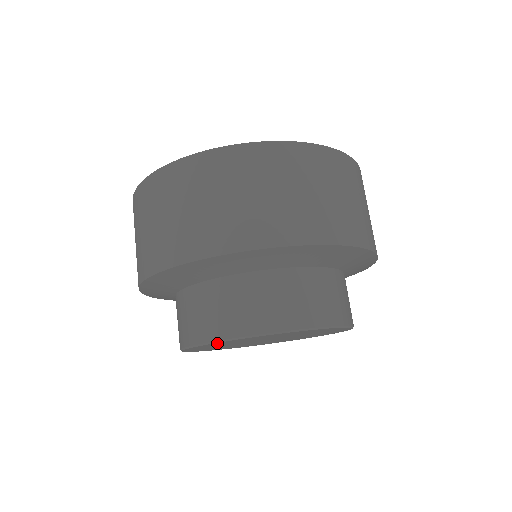
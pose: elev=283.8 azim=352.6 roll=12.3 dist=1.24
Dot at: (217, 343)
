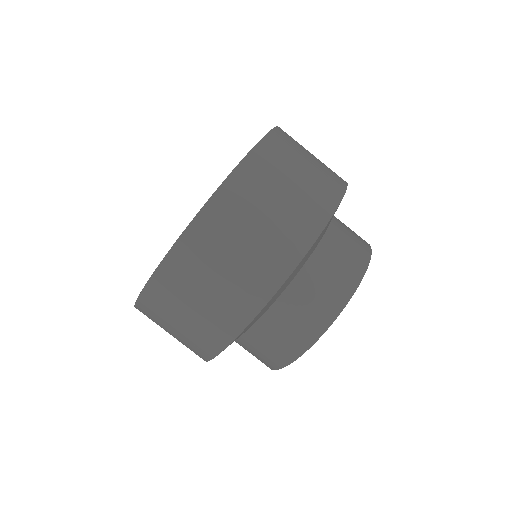
Dot at: occluded
